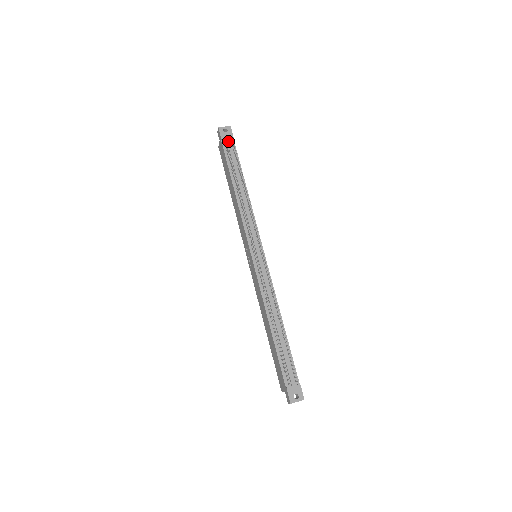
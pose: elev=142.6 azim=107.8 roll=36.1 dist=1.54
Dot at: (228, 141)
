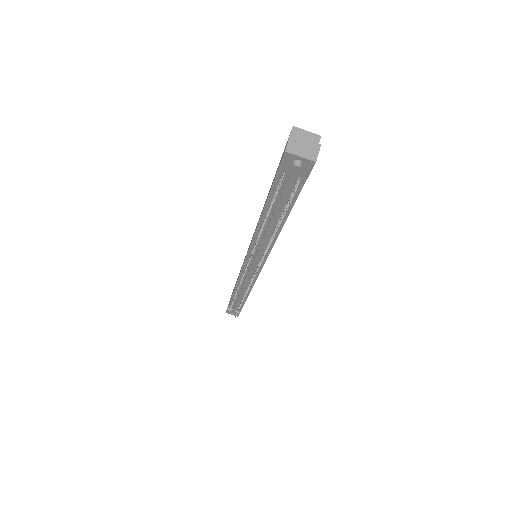
Dot at: (290, 179)
